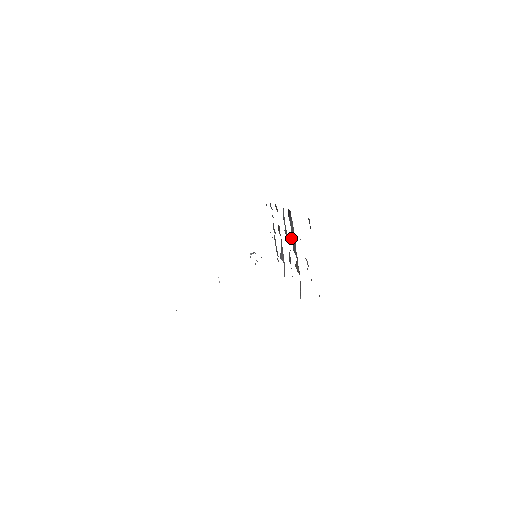
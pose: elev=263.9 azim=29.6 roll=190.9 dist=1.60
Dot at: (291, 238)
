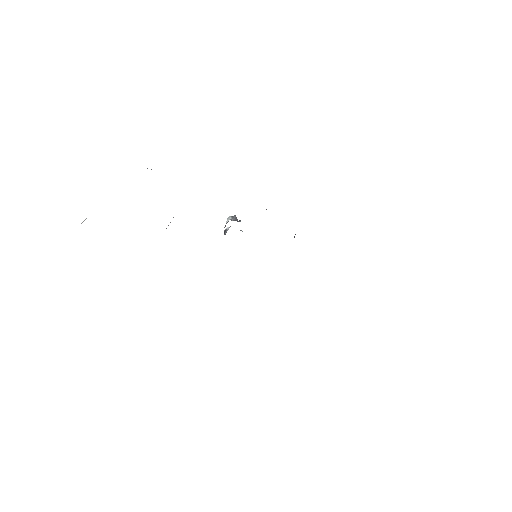
Dot at: occluded
